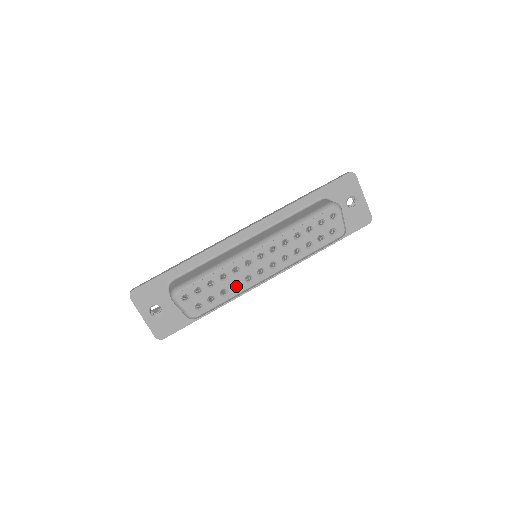
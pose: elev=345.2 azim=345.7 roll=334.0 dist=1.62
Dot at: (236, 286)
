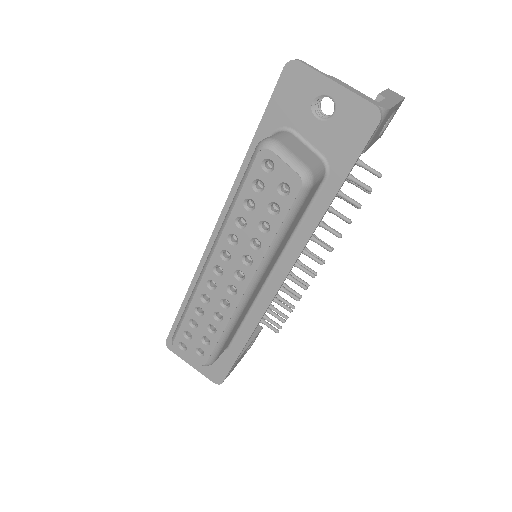
Dot at: occluded
